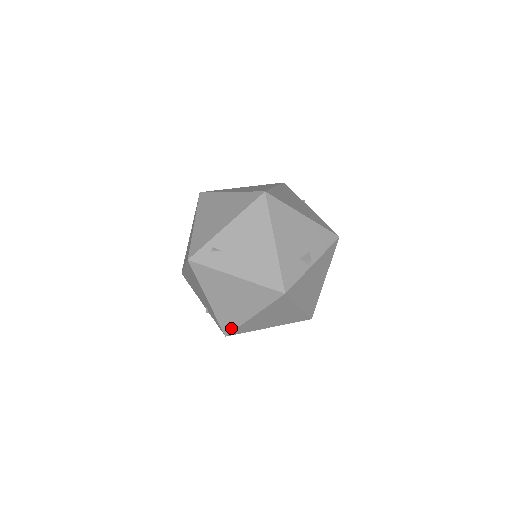
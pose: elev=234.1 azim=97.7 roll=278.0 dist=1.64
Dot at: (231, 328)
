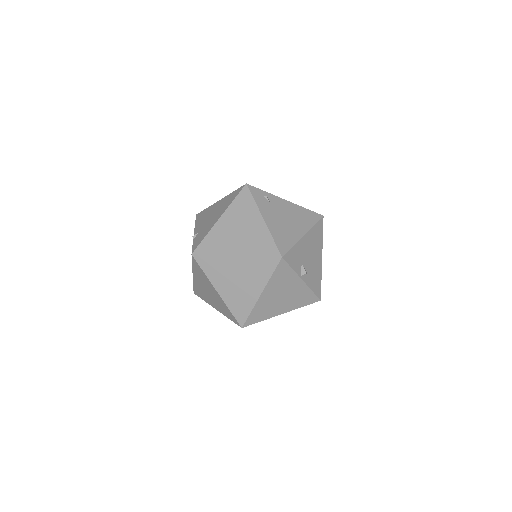
Dot at: (206, 251)
